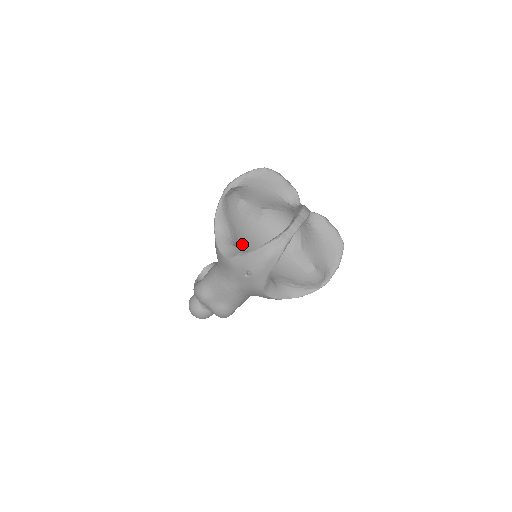
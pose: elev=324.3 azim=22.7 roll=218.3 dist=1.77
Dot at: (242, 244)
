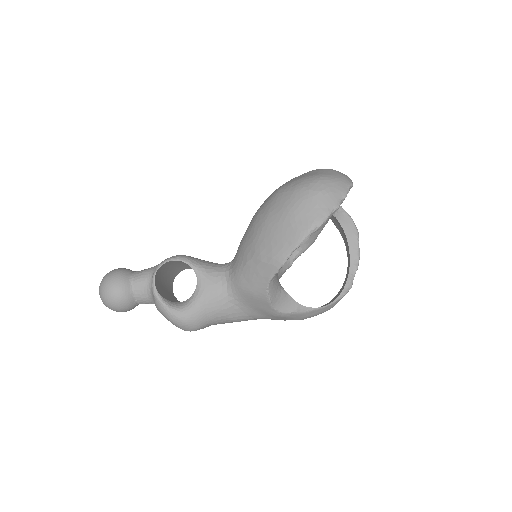
Dot at: occluded
